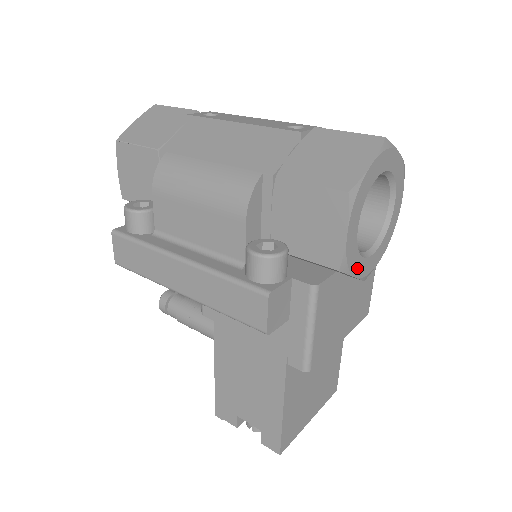
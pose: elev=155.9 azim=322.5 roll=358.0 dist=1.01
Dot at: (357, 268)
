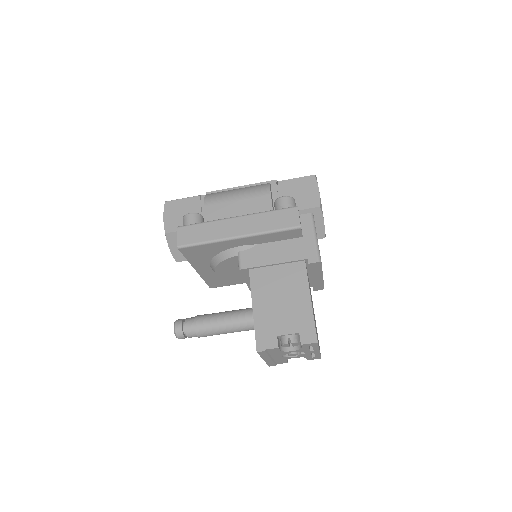
Dot at: (323, 218)
